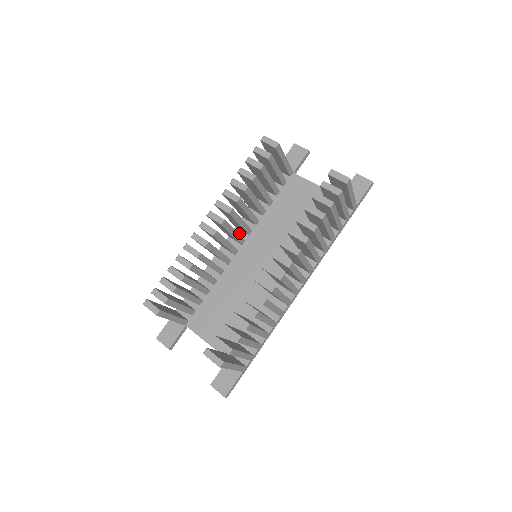
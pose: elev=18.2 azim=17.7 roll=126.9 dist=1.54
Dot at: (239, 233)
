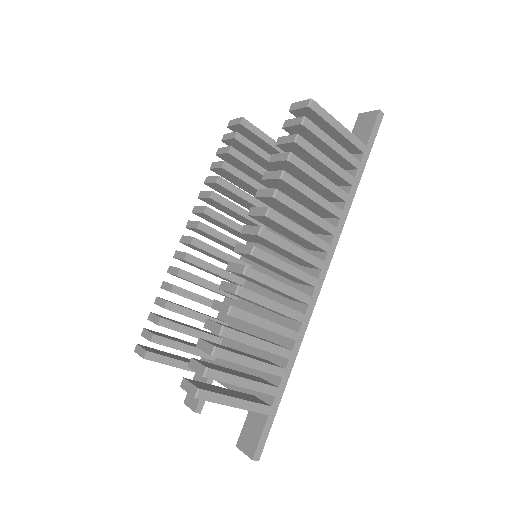
Dot at: occluded
